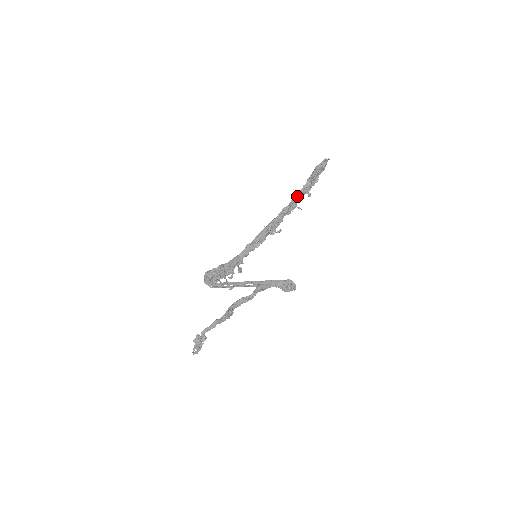
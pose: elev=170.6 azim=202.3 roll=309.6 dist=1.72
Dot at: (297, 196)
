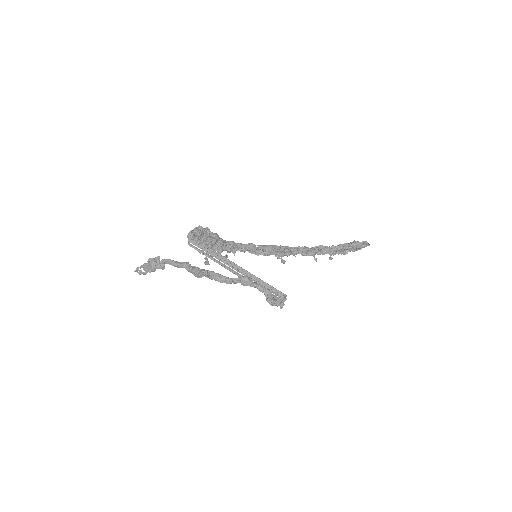
Dot at: occluded
